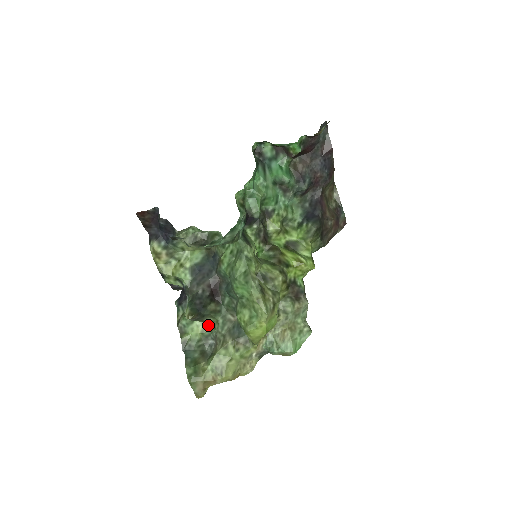
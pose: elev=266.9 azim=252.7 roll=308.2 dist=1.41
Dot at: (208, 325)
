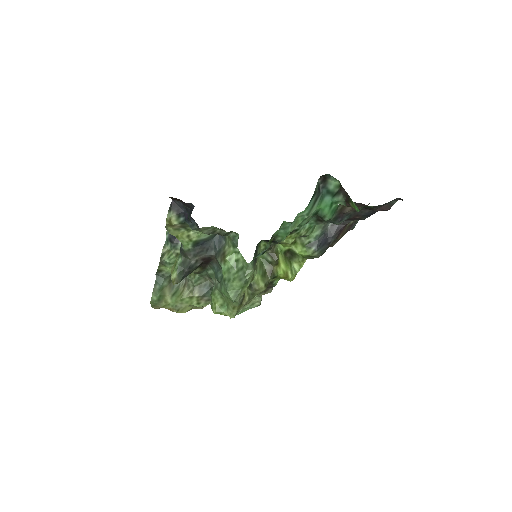
Dot at: occluded
